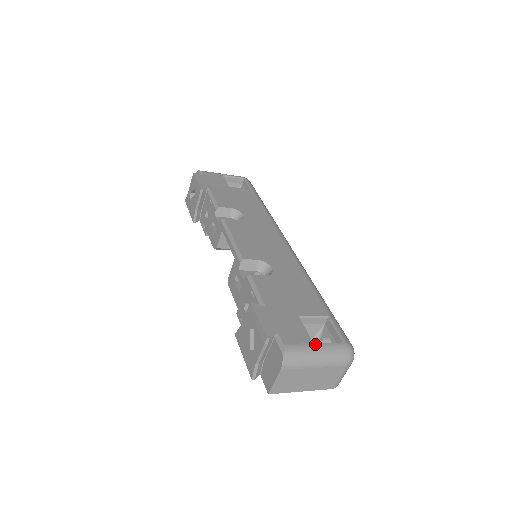
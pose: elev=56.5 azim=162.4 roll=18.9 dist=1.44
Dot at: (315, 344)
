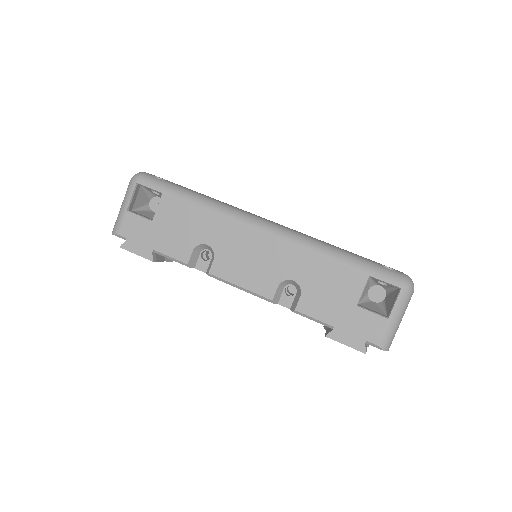
Dot at: (390, 318)
